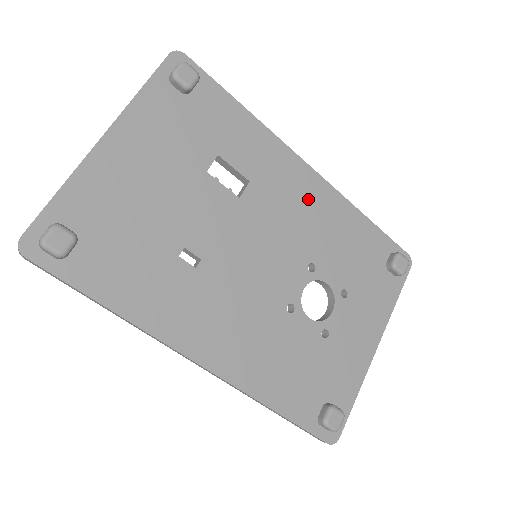
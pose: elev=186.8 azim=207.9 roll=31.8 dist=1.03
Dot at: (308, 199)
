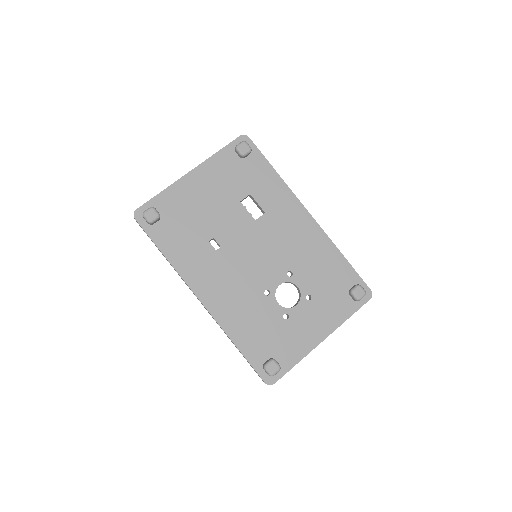
Dot at: (302, 233)
